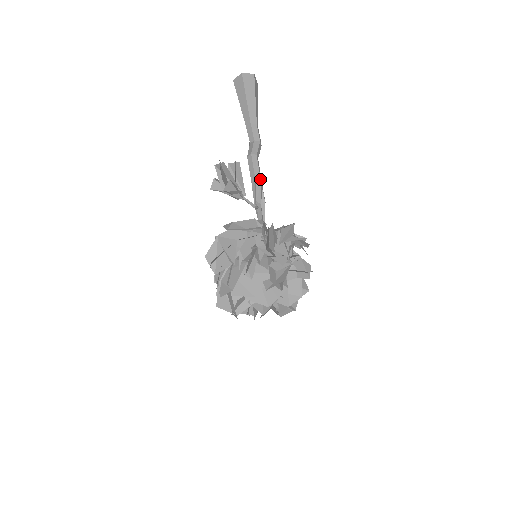
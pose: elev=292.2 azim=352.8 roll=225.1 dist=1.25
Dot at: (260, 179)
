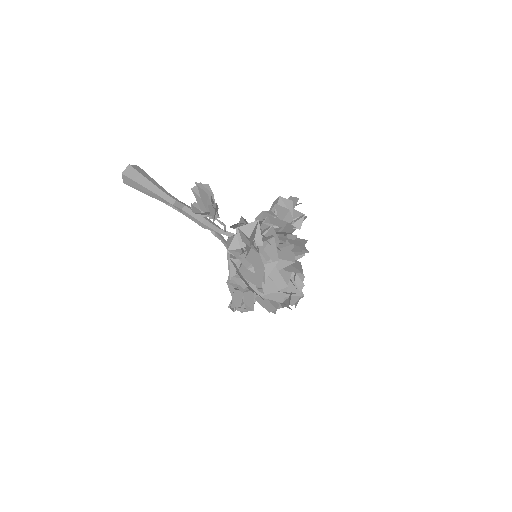
Dot at: (207, 218)
